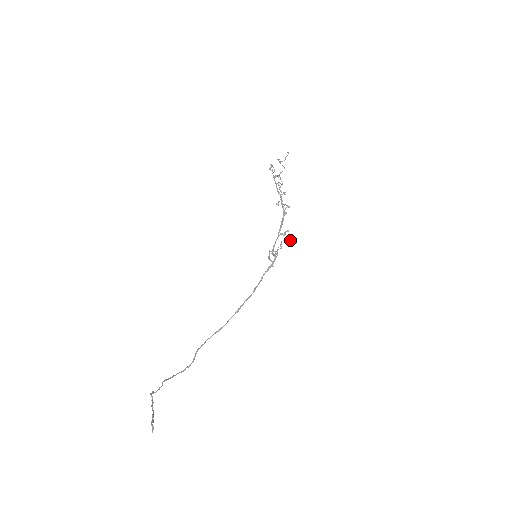
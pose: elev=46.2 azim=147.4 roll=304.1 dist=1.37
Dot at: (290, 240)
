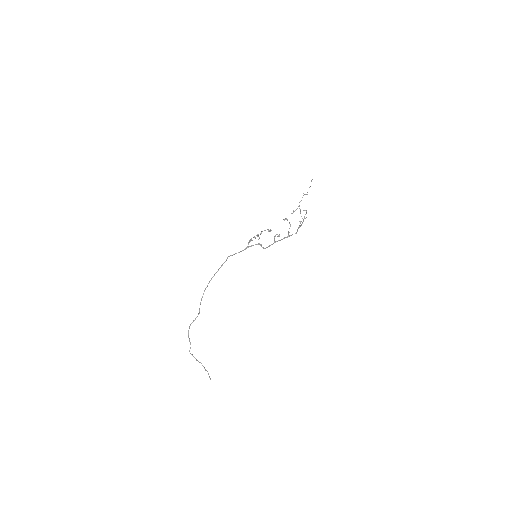
Dot at: (271, 230)
